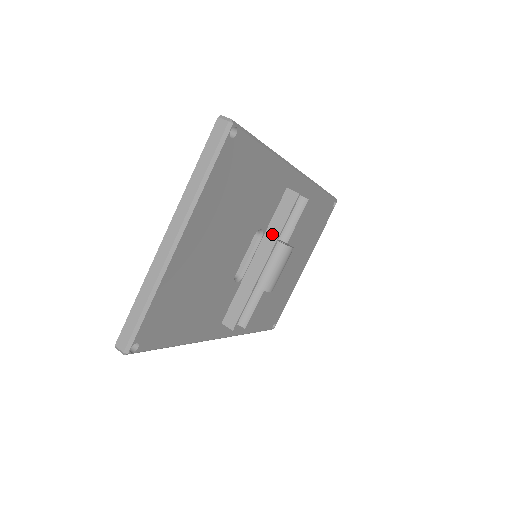
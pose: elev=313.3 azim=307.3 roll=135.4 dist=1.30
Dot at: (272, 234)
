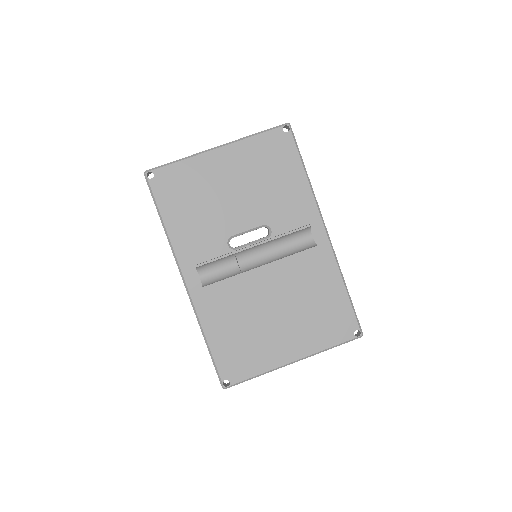
Dot at: occluded
